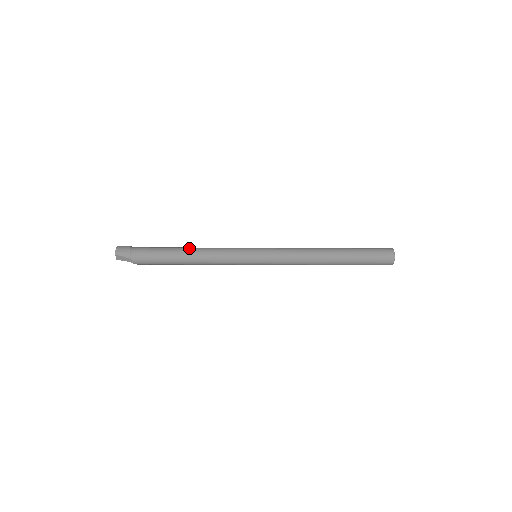
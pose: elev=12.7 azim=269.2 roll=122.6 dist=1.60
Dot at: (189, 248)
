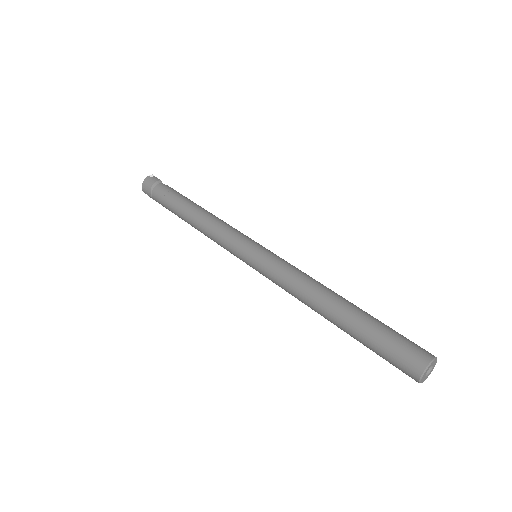
Dot at: (192, 215)
